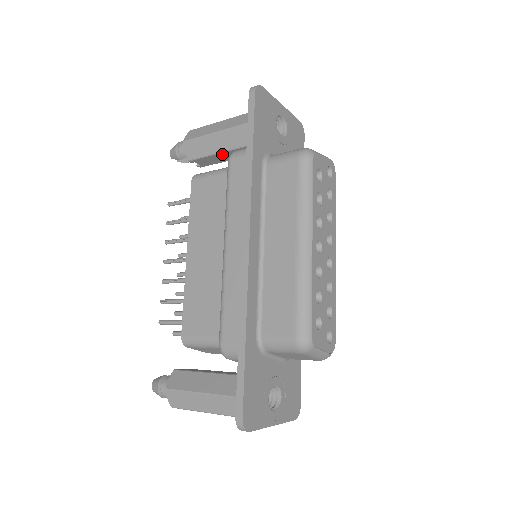
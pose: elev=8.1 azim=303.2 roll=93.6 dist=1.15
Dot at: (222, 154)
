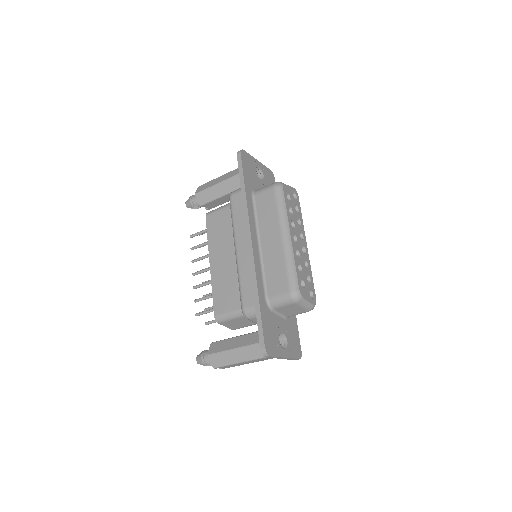
Dot at: (223, 197)
